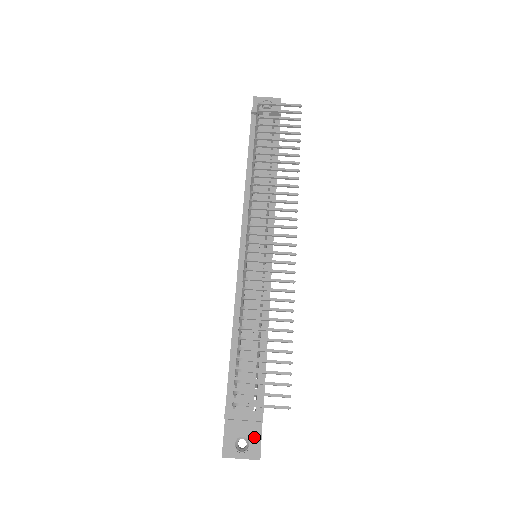
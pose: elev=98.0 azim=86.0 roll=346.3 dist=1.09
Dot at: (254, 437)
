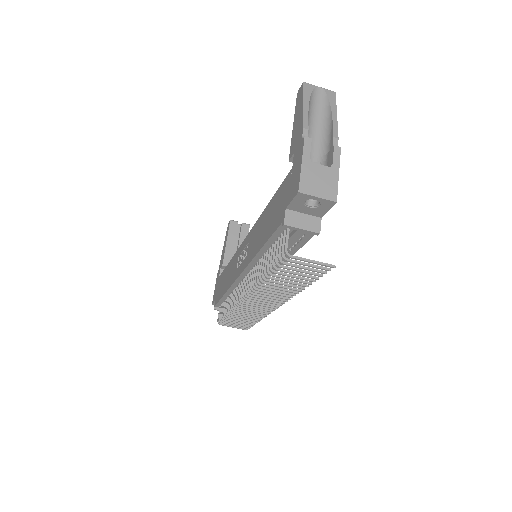
Dot at: occluded
